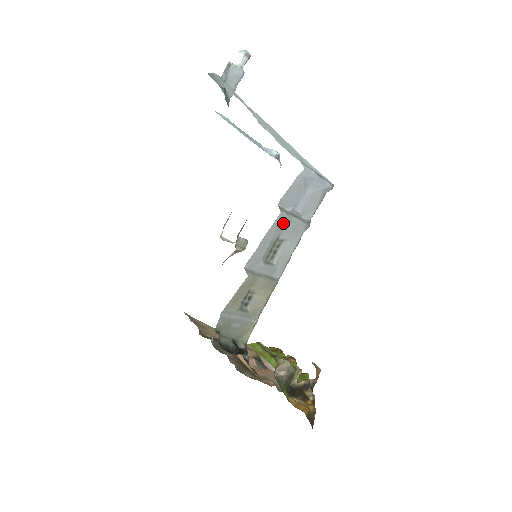
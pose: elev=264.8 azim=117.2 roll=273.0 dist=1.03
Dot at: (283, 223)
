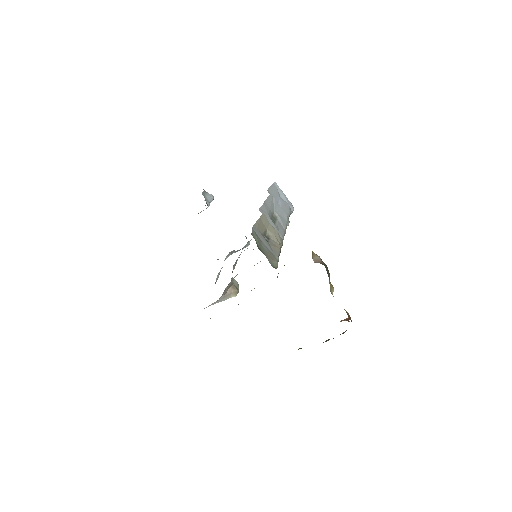
Dot at: (274, 203)
